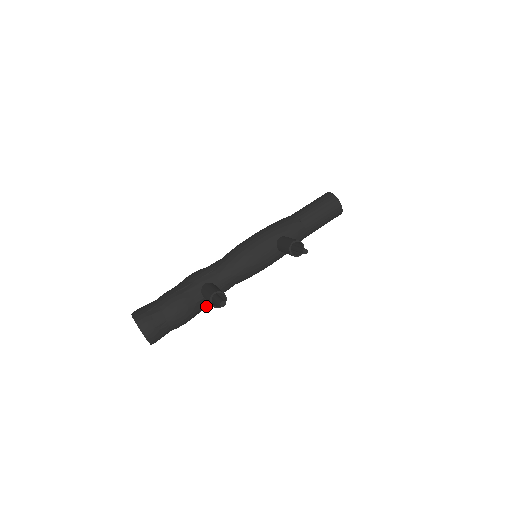
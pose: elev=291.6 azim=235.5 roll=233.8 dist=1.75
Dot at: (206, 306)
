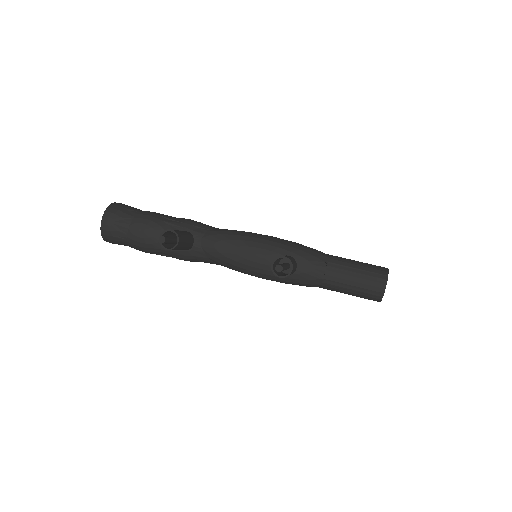
Dot at: (173, 254)
